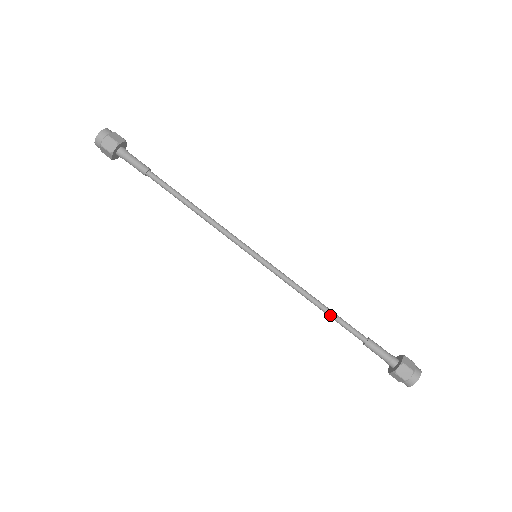
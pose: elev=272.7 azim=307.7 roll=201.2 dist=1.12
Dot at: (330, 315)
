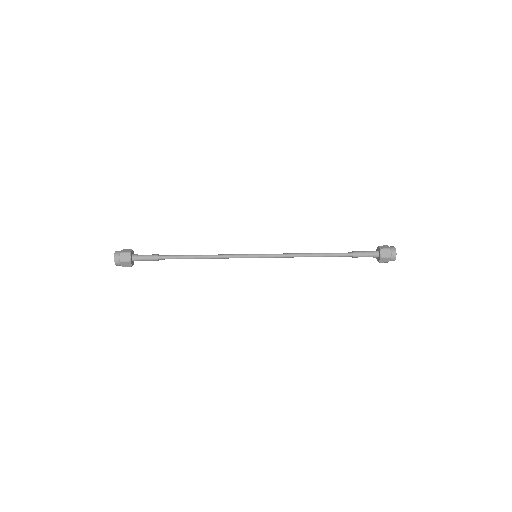
Dot at: (322, 254)
